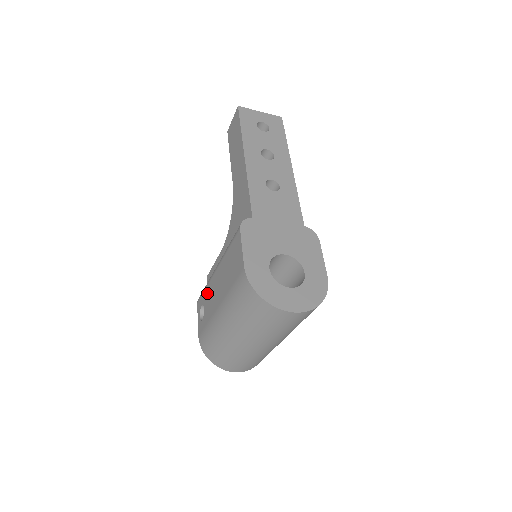
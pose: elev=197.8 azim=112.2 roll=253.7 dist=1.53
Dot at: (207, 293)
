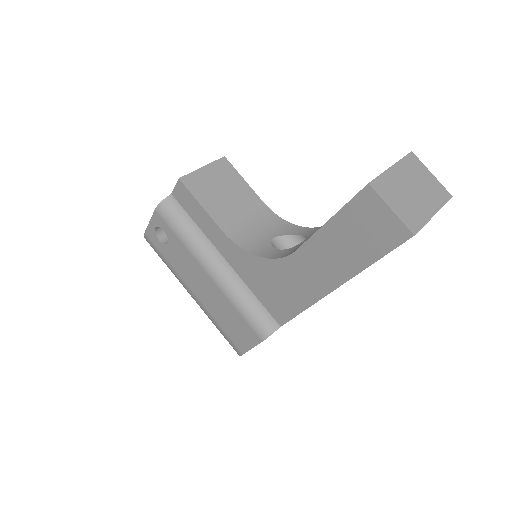
Dot at: (181, 250)
